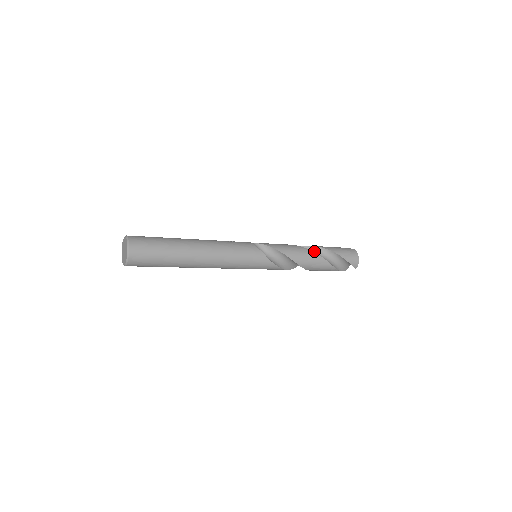
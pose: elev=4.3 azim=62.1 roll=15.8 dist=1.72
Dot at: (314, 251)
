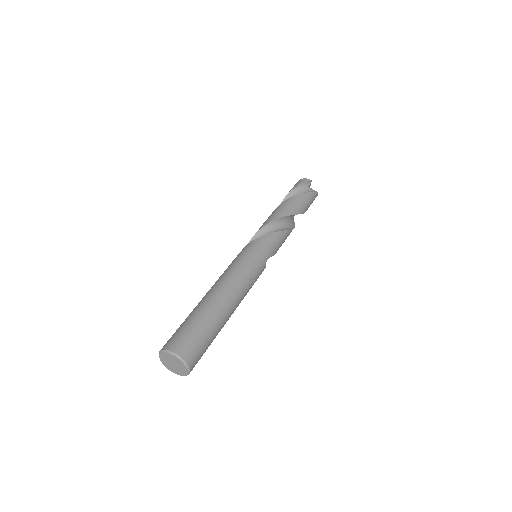
Dot at: occluded
